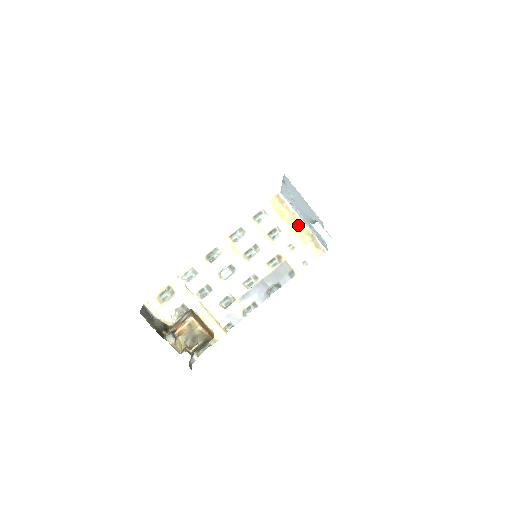
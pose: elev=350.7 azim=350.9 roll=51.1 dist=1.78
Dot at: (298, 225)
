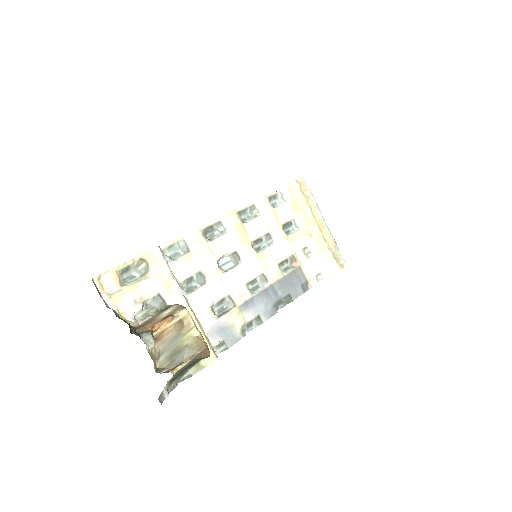
Dot at: (318, 224)
